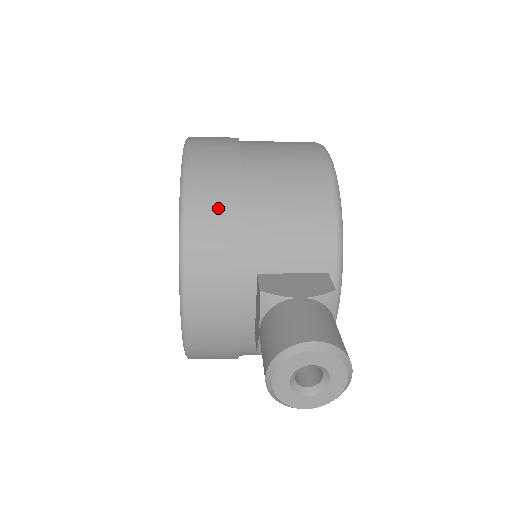
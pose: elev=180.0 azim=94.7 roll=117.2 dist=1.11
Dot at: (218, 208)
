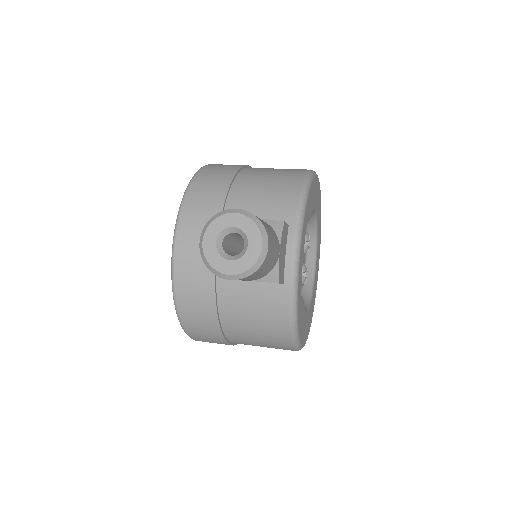
Dot at: (215, 180)
